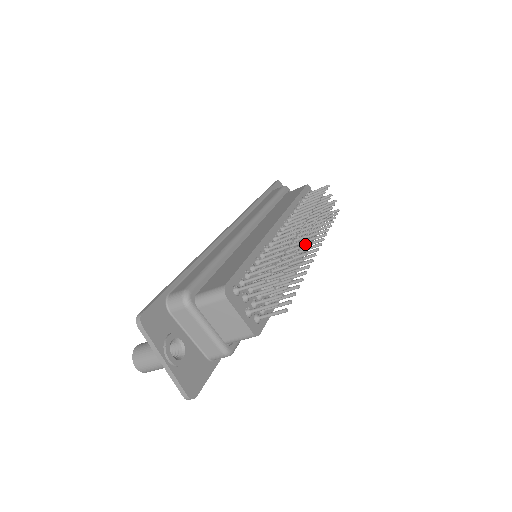
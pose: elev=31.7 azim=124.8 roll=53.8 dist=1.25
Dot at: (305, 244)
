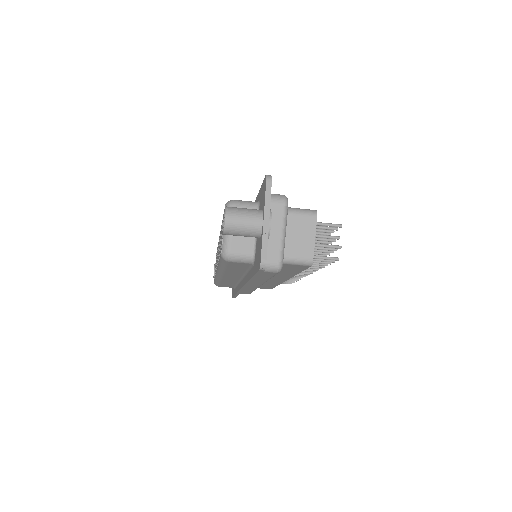
Dot at: occluded
